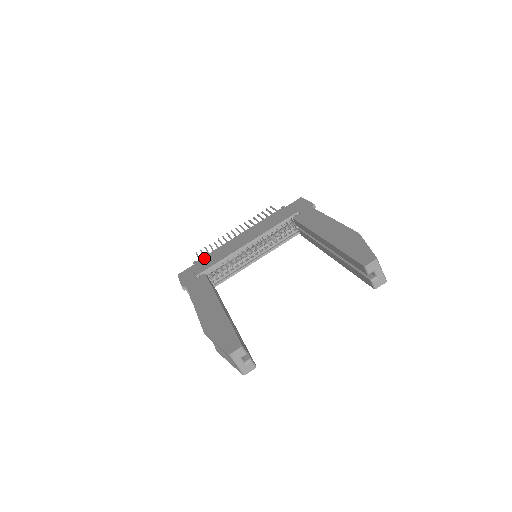
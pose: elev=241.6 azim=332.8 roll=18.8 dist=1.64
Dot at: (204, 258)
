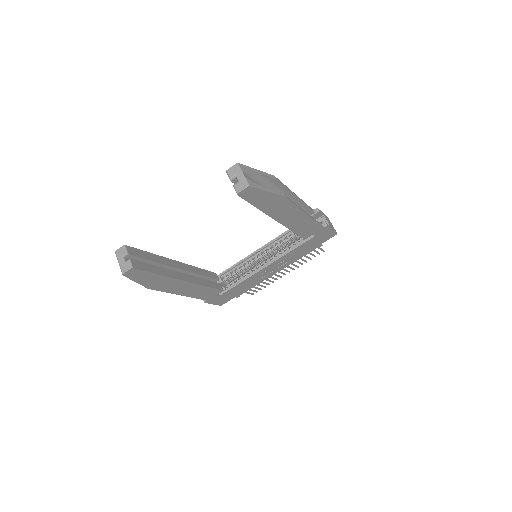
Dot at: occluded
